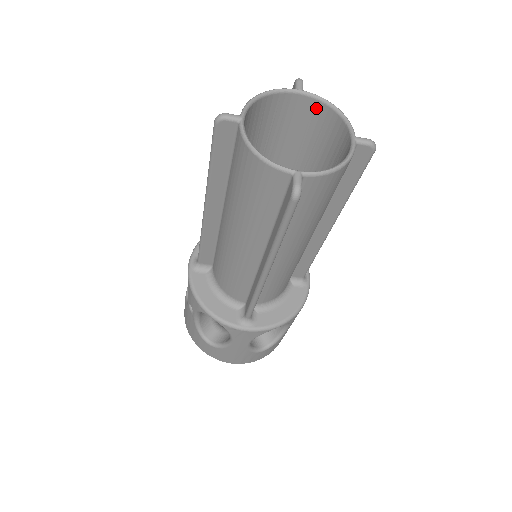
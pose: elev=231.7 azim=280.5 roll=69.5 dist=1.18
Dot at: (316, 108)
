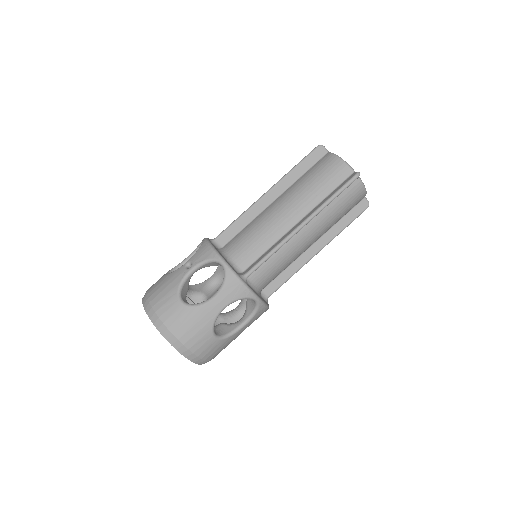
Dot at: occluded
